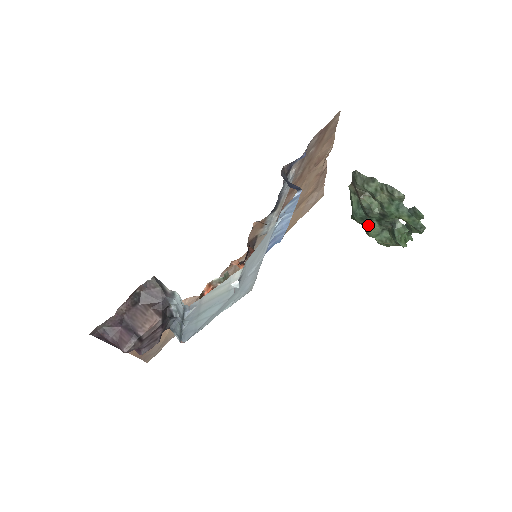
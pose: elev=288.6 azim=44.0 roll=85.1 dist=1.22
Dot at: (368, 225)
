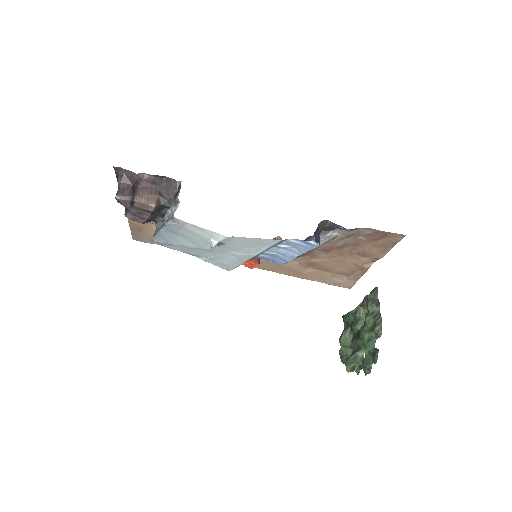
Dot at: (346, 332)
